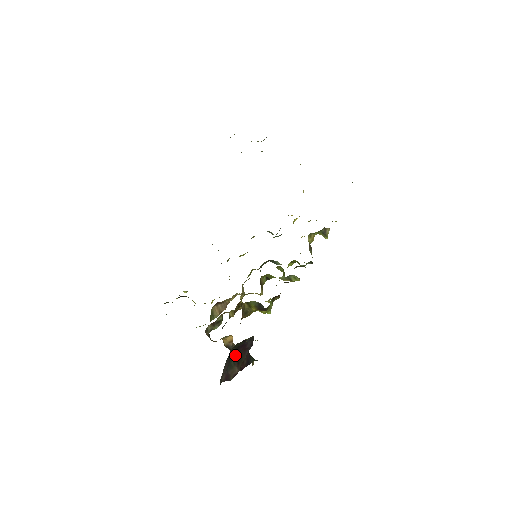
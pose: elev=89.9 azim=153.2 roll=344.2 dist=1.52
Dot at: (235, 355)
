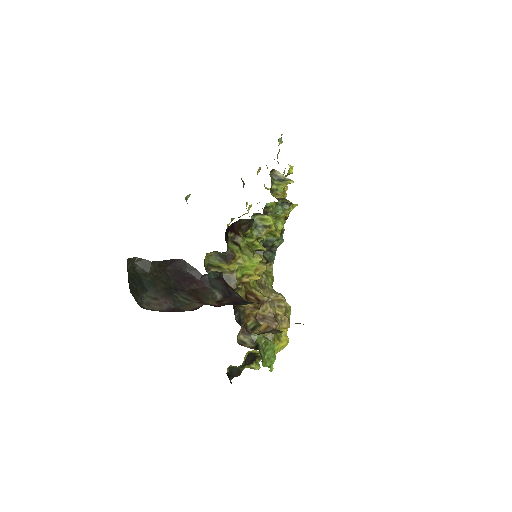
Dot at: (182, 292)
